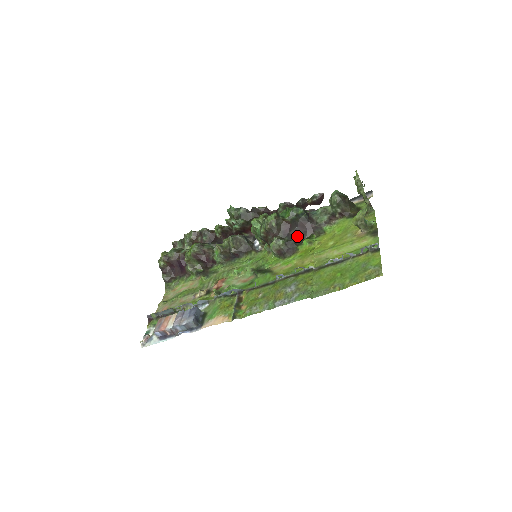
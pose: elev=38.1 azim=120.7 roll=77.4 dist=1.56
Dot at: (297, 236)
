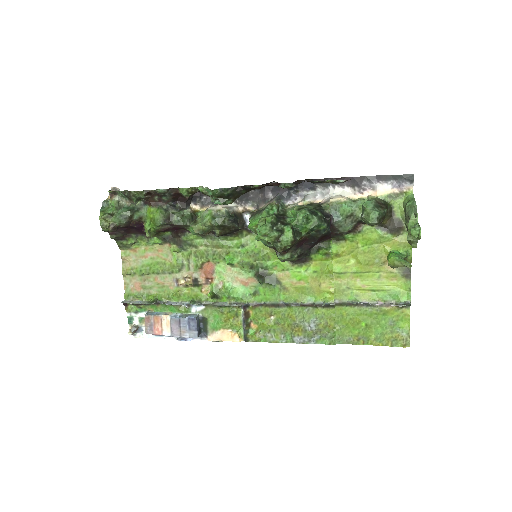
Dot at: (312, 246)
